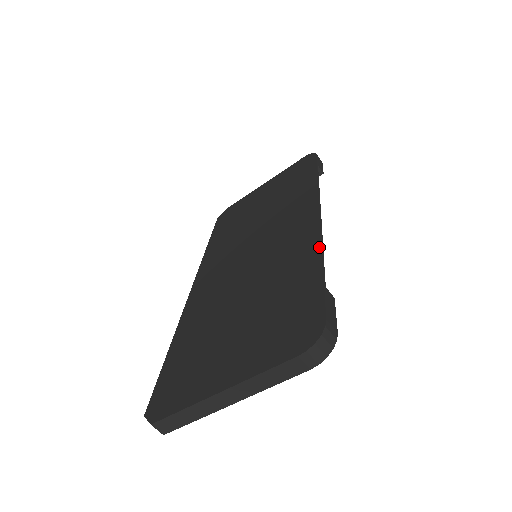
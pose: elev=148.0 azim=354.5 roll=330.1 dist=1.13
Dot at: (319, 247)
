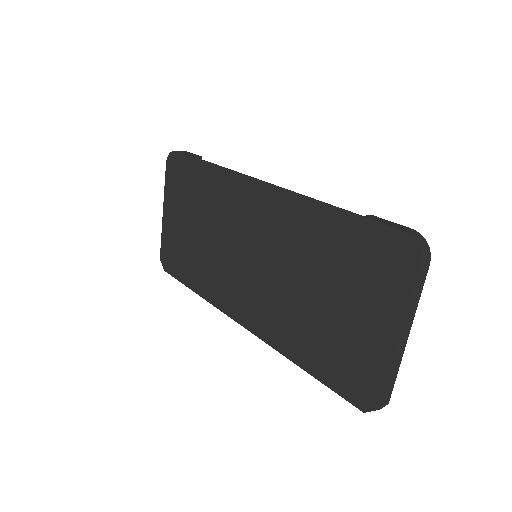
Dot at: (311, 201)
